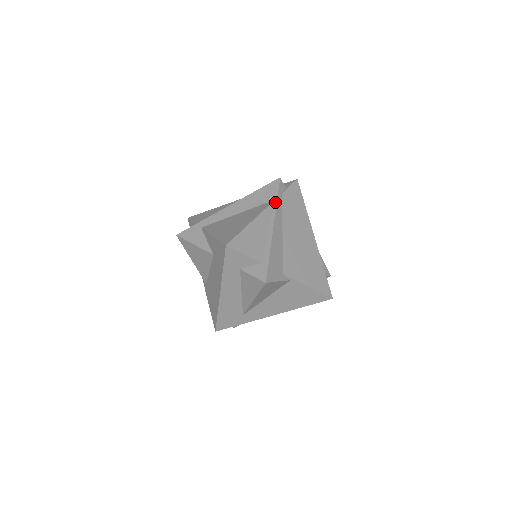
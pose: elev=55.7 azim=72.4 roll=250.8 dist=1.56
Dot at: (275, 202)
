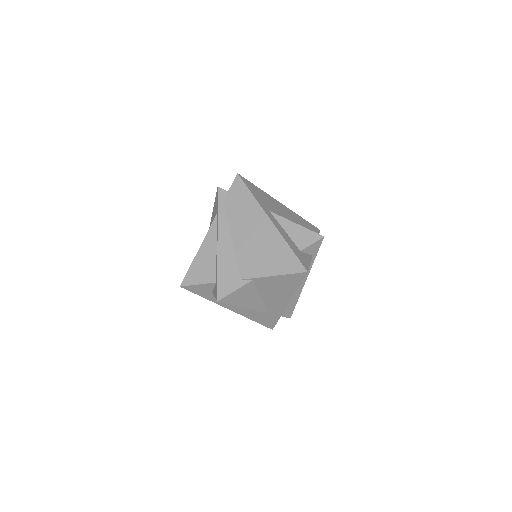
Dot at: (217, 216)
